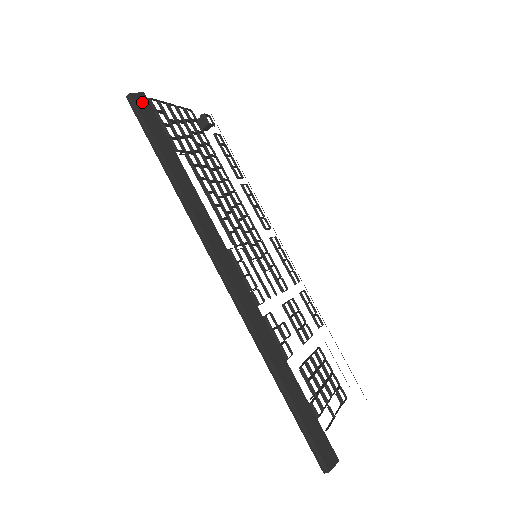
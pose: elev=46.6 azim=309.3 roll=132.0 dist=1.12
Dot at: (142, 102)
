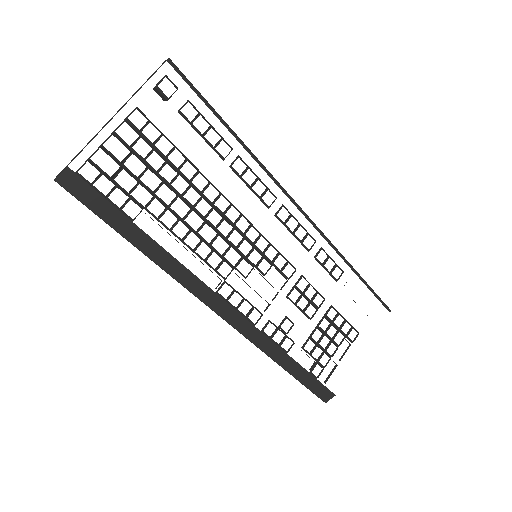
Dot at: (72, 182)
